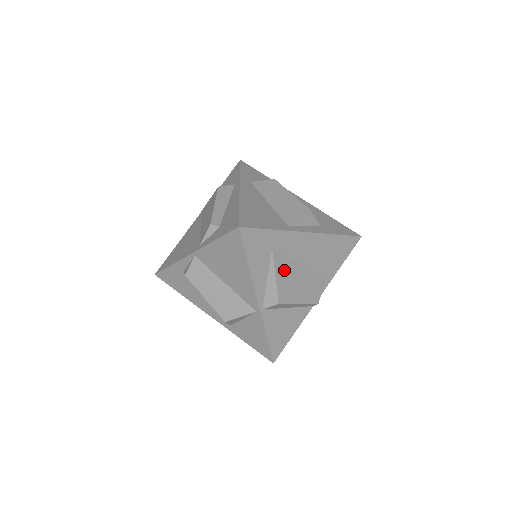
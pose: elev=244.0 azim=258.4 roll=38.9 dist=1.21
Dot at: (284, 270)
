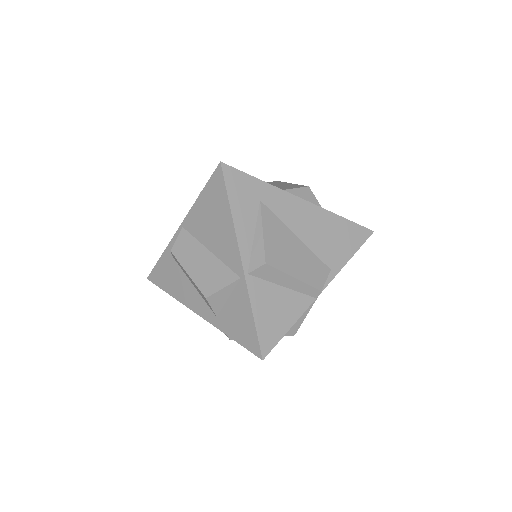
Dot at: (275, 231)
